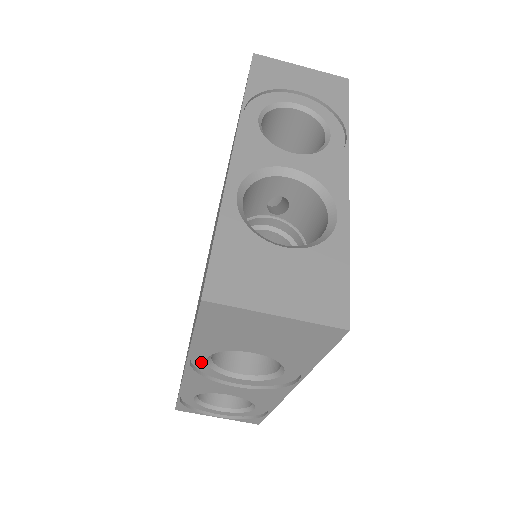
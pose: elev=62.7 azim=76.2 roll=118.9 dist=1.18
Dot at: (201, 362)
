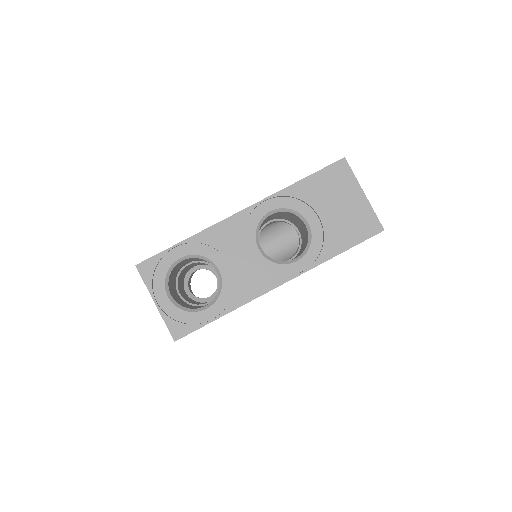
Dot at: (262, 212)
